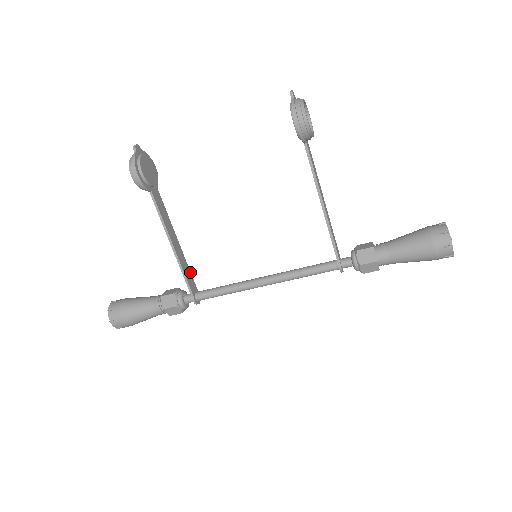
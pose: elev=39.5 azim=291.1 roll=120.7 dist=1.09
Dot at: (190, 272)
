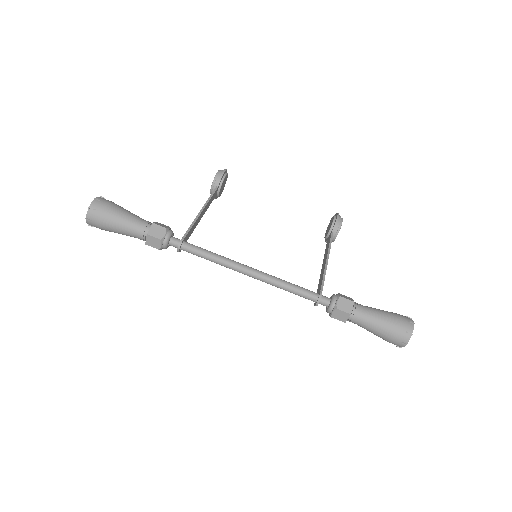
Dot at: occluded
